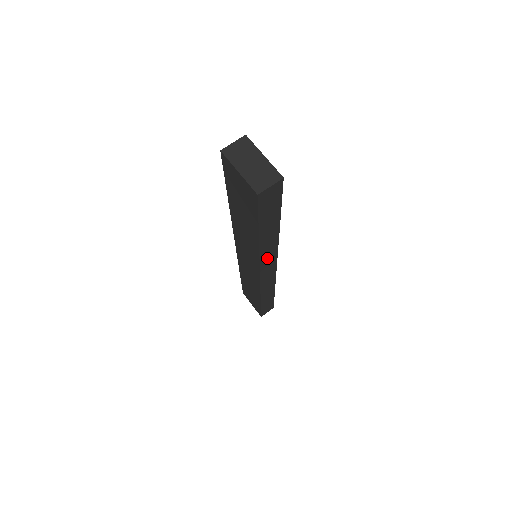
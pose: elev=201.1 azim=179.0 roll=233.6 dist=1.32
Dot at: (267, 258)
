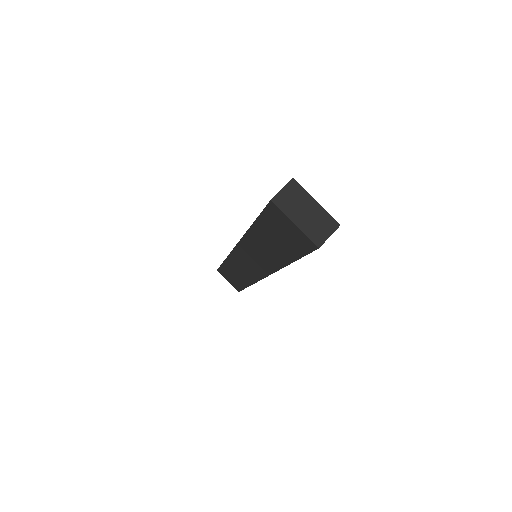
Dot at: occluded
